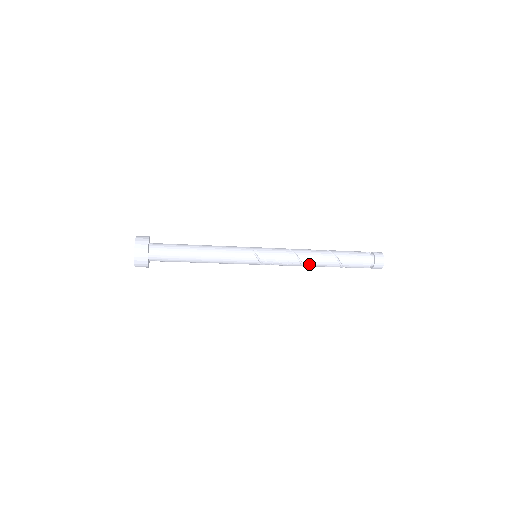
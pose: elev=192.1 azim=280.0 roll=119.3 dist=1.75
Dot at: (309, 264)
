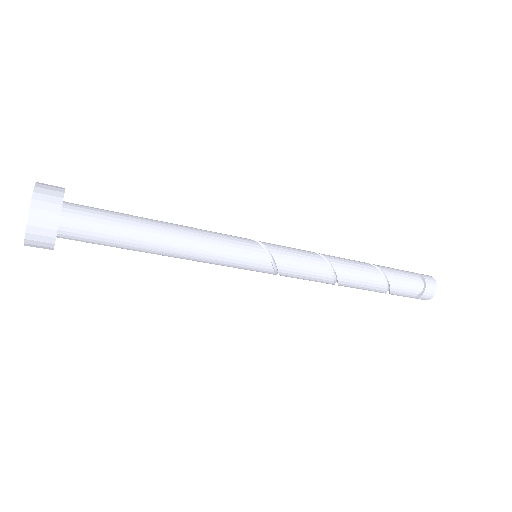
Dot at: (341, 269)
